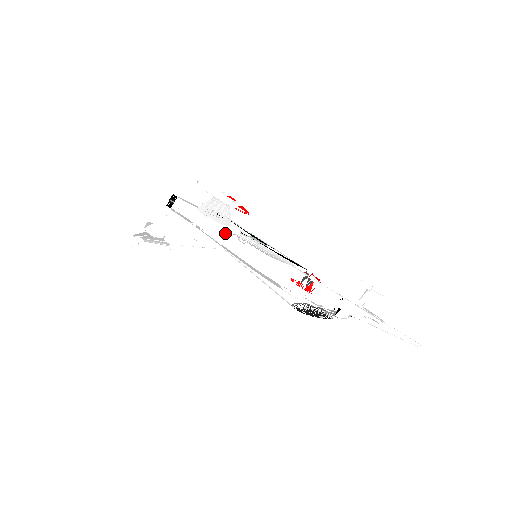
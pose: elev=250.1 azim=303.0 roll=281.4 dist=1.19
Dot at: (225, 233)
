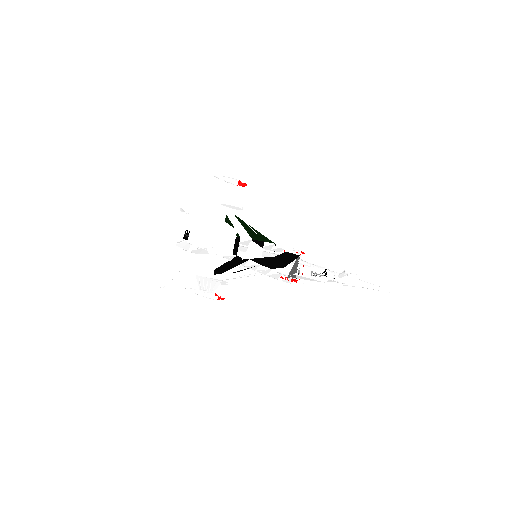
Dot at: occluded
